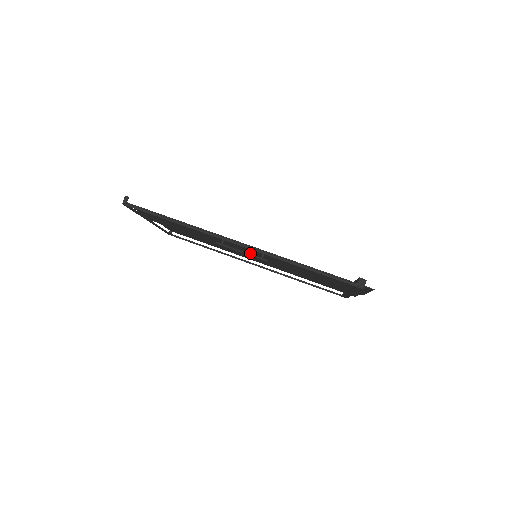
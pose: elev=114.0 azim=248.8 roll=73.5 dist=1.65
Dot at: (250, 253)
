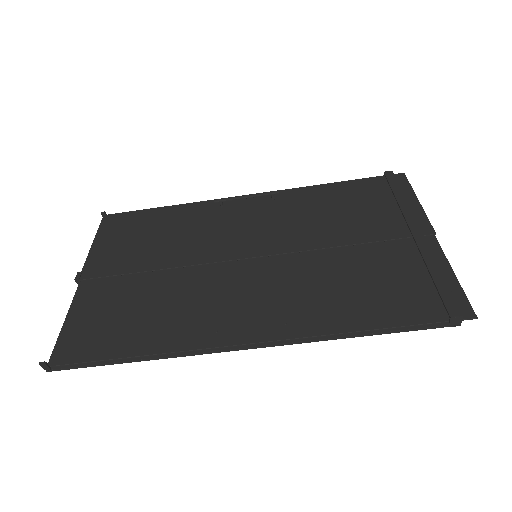
Dot at: (251, 277)
